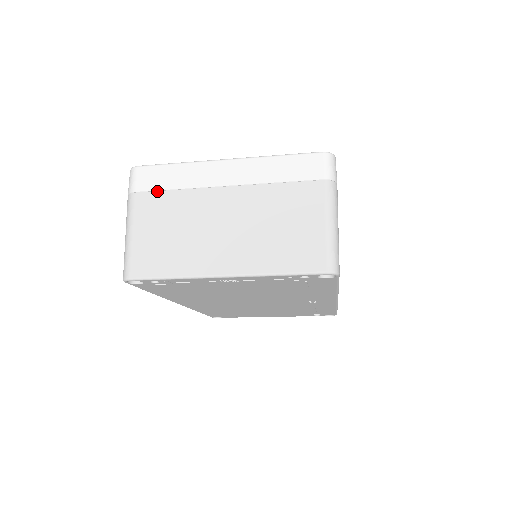
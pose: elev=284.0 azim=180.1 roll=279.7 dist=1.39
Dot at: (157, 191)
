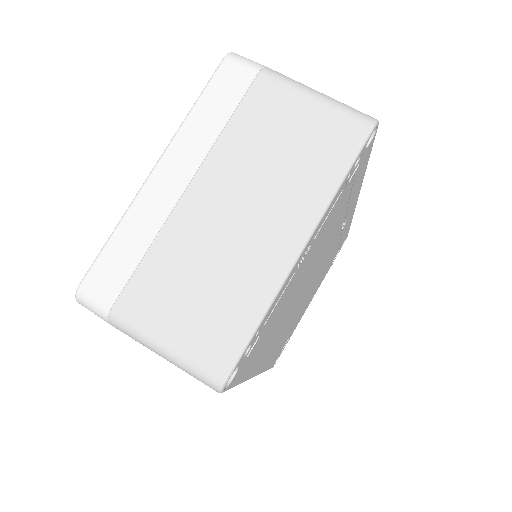
Dot at: (132, 276)
